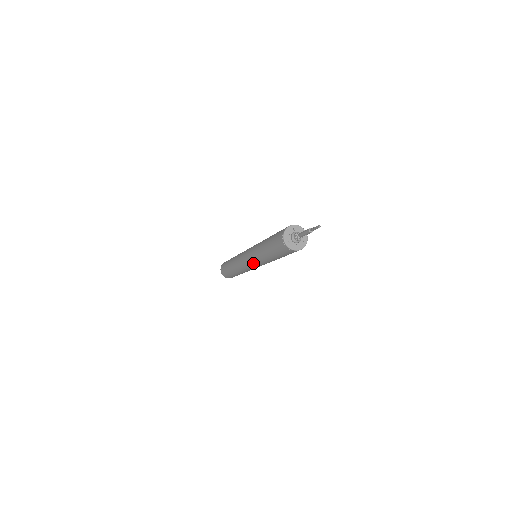
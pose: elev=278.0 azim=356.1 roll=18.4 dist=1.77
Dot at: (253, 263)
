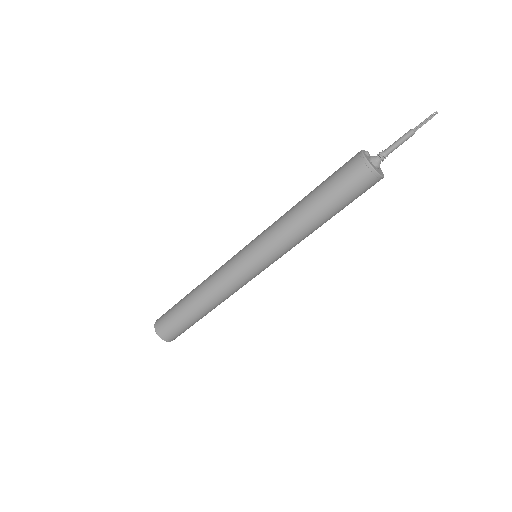
Dot at: (271, 260)
